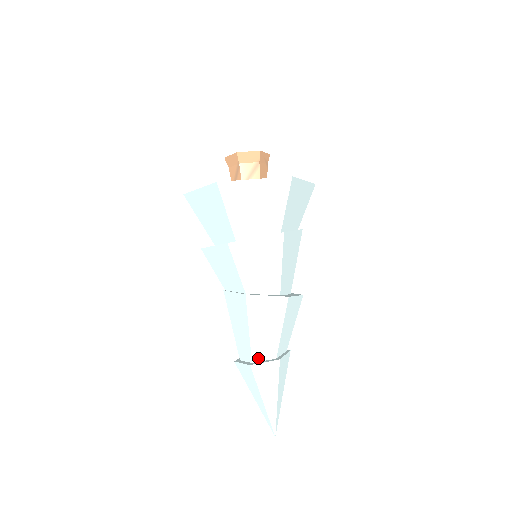
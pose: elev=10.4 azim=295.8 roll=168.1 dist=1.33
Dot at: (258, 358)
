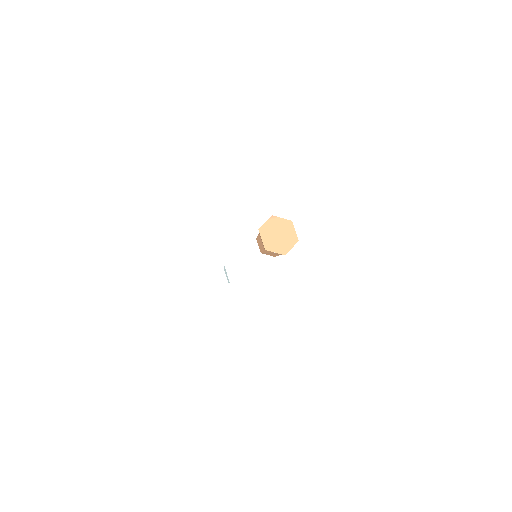
Dot at: occluded
